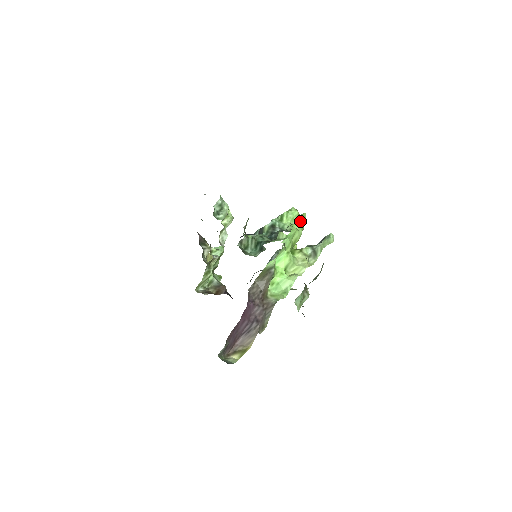
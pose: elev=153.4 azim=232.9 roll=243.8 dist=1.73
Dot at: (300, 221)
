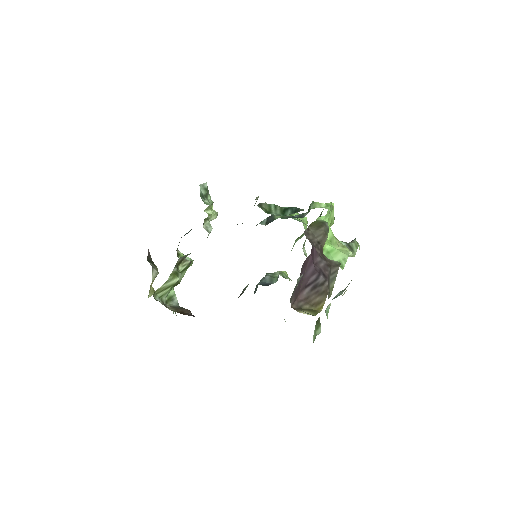
Dot at: (332, 204)
